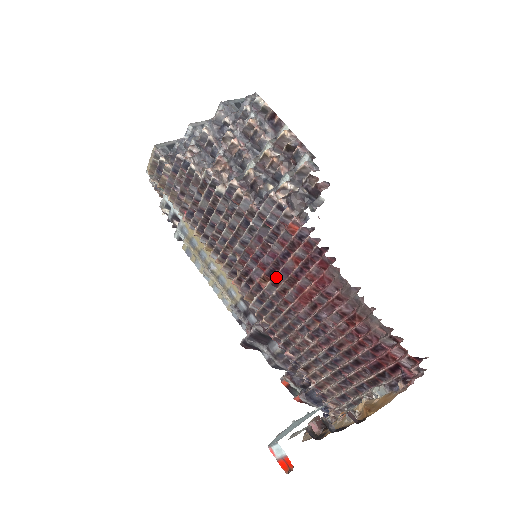
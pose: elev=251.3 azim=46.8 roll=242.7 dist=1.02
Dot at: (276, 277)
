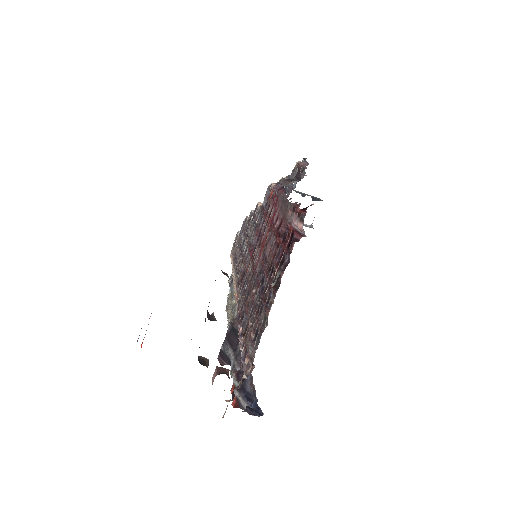
Dot at: occluded
